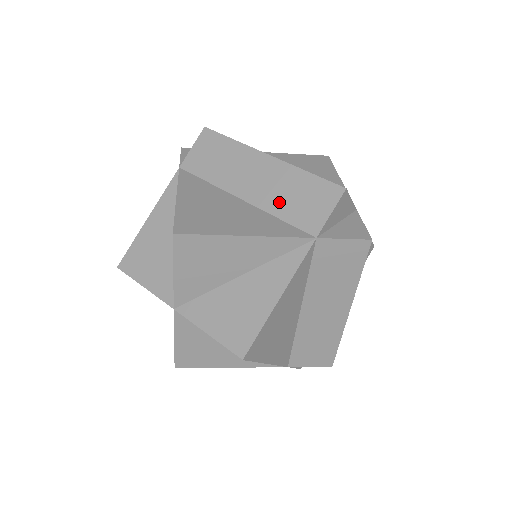
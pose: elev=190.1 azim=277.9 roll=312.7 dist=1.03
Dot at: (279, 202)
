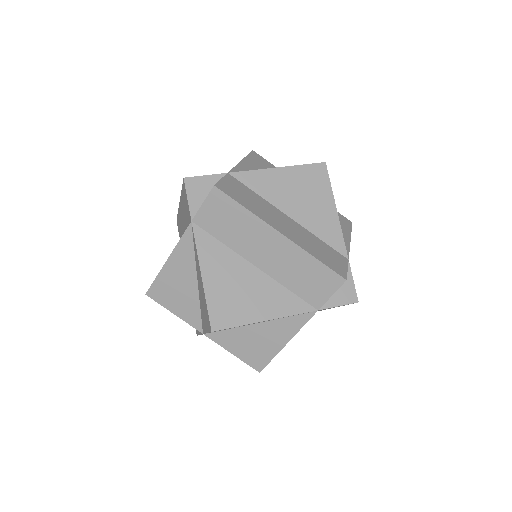
Dot at: (289, 277)
